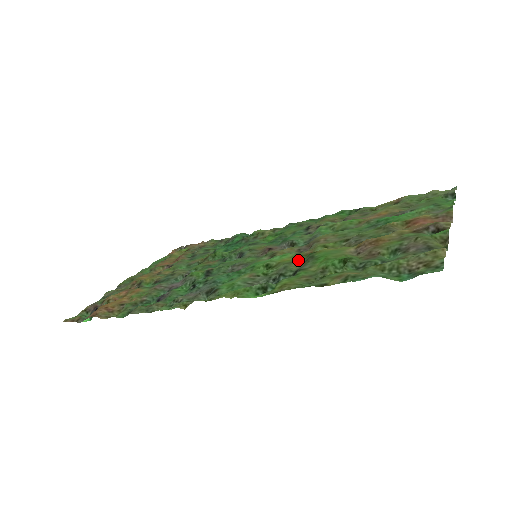
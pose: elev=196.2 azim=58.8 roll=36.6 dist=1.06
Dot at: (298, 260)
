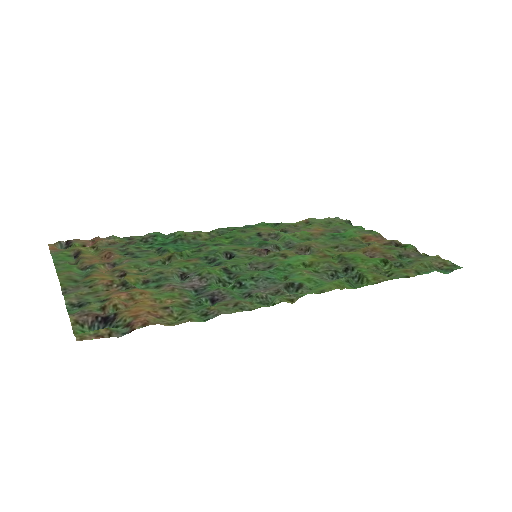
Dot at: (331, 260)
